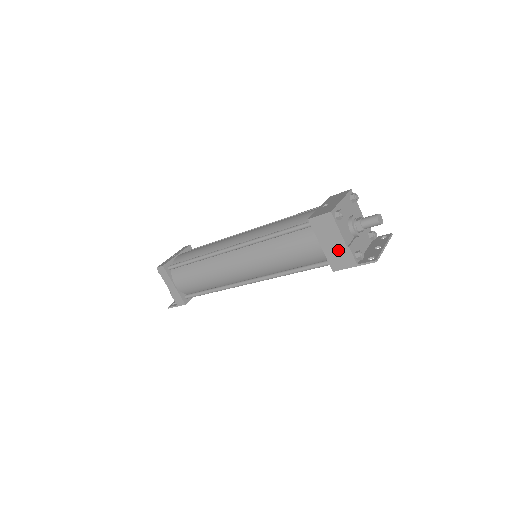
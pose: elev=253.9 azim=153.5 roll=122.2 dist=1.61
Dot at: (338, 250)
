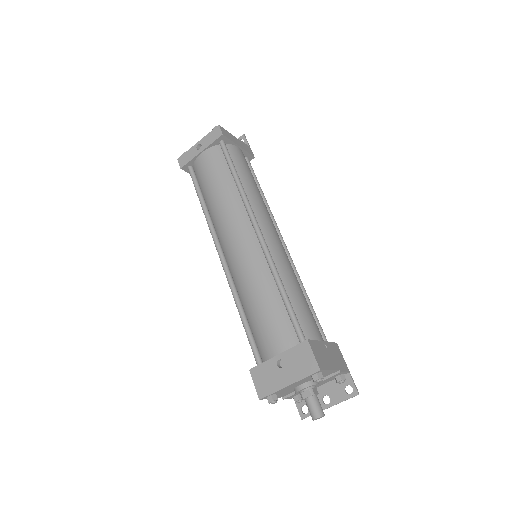
Dot at: occluded
